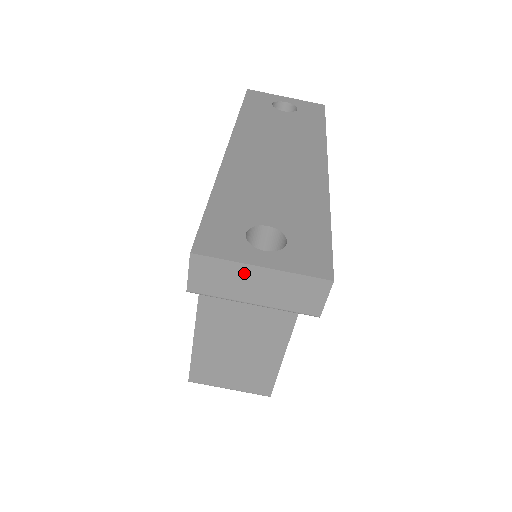
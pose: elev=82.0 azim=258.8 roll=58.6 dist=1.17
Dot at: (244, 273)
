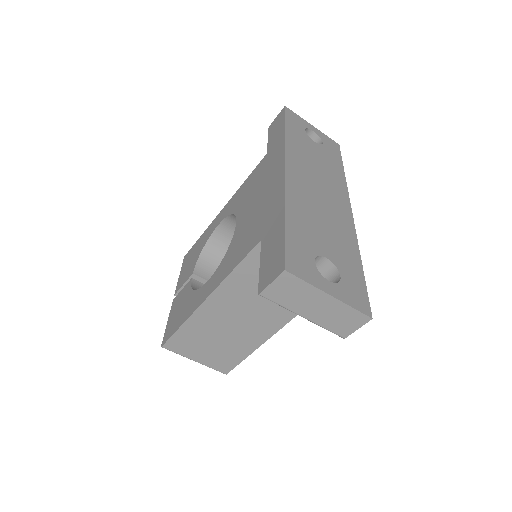
Dot at: (314, 295)
